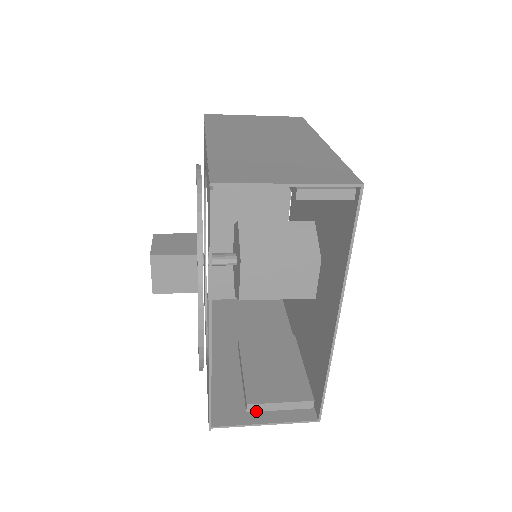
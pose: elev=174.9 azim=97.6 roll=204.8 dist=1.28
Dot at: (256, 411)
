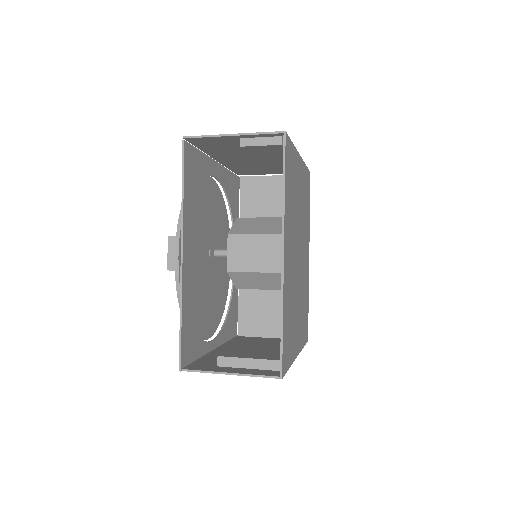
Dot at: (226, 366)
